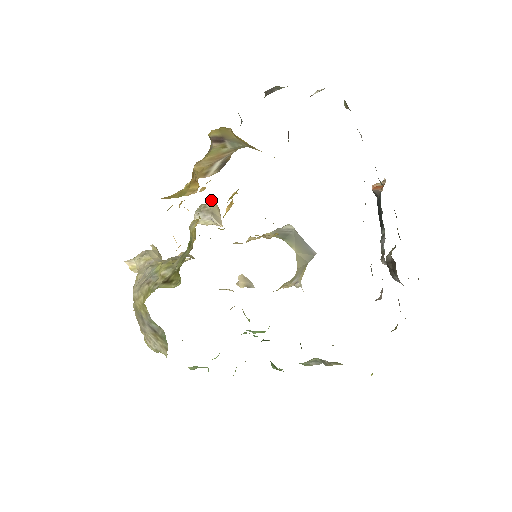
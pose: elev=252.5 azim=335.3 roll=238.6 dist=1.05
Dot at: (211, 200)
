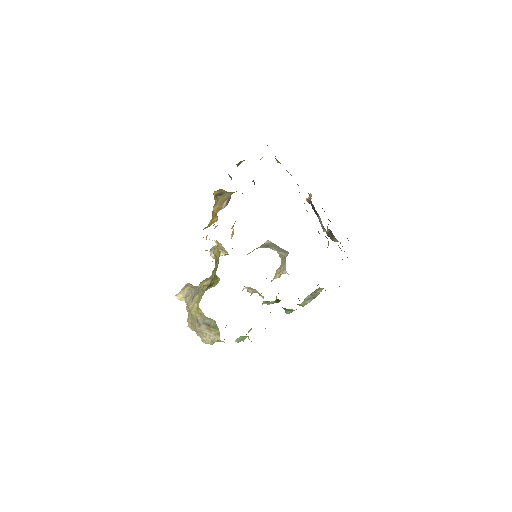
Dot at: occluded
